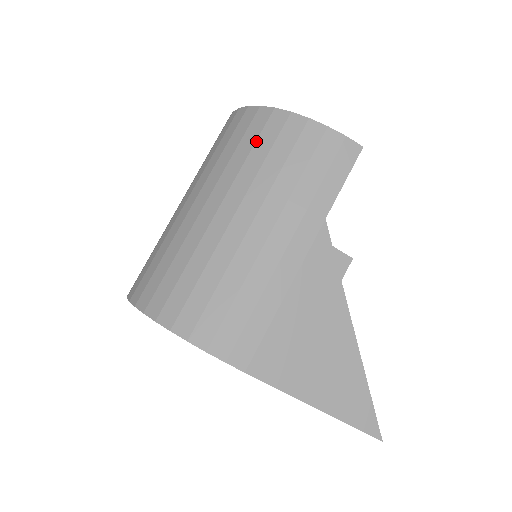
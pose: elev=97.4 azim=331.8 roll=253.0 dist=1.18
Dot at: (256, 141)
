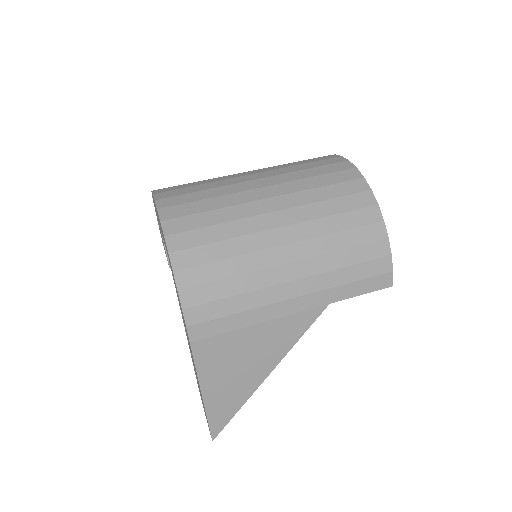
Dot at: (347, 212)
